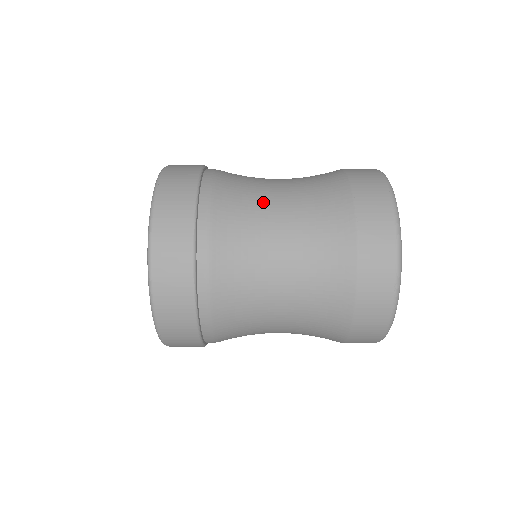
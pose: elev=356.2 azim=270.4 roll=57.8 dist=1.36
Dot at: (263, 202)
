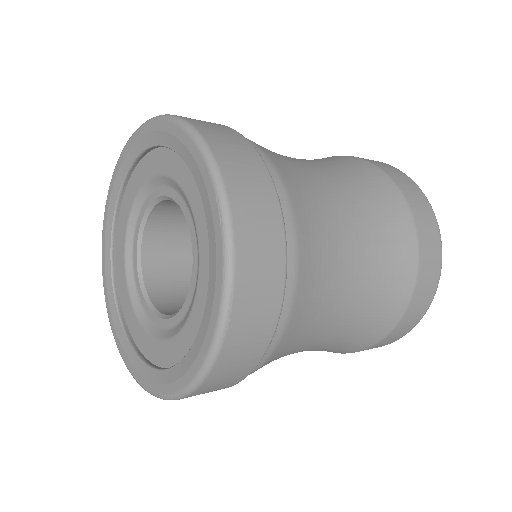
Dot at: (335, 295)
